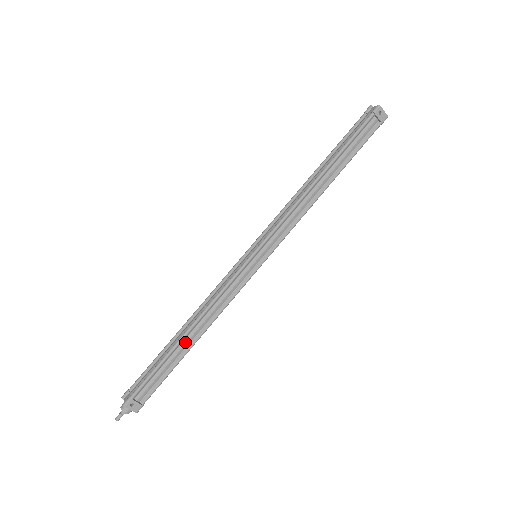
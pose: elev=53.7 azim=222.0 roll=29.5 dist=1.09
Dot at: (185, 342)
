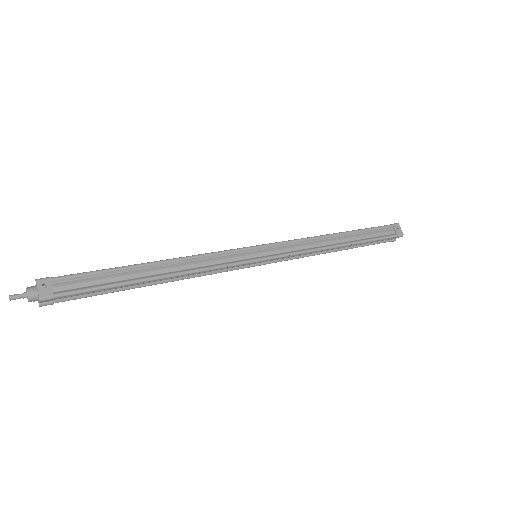
Dot at: (147, 270)
